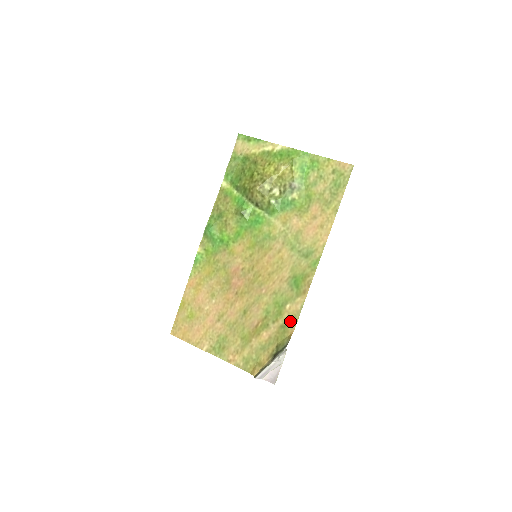
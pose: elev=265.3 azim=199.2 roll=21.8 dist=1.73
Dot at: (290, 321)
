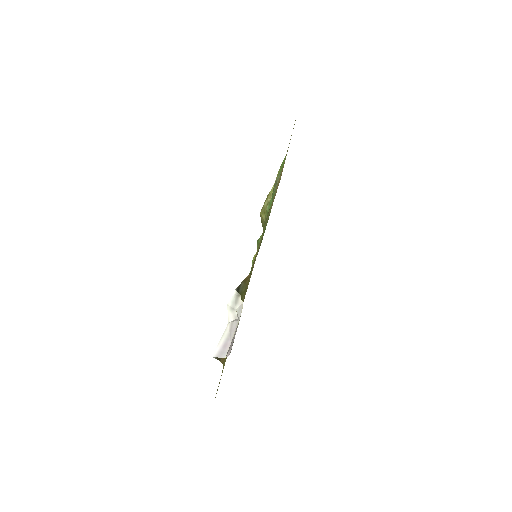
Dot at: (252, 268)
